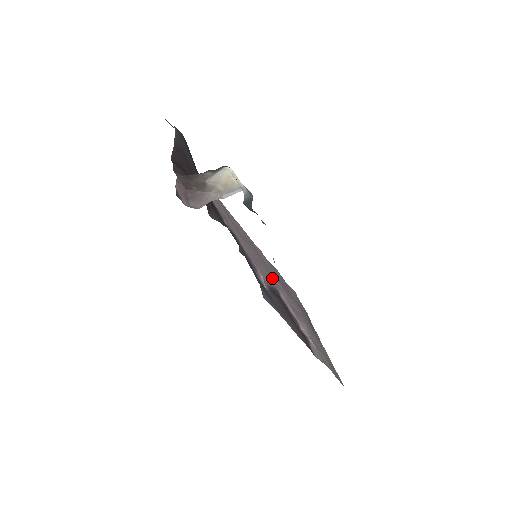
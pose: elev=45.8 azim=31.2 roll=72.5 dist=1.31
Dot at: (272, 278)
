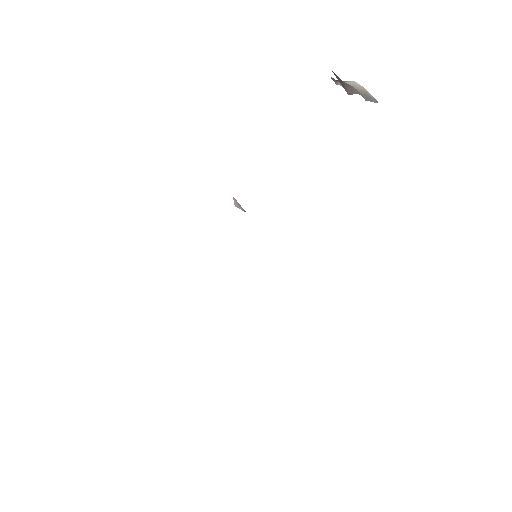
Dot at: occluded
